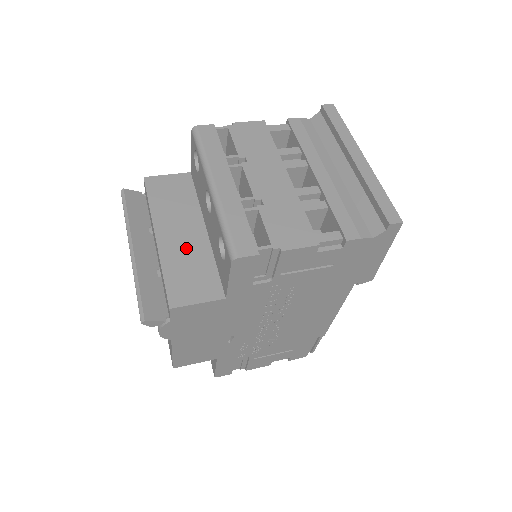
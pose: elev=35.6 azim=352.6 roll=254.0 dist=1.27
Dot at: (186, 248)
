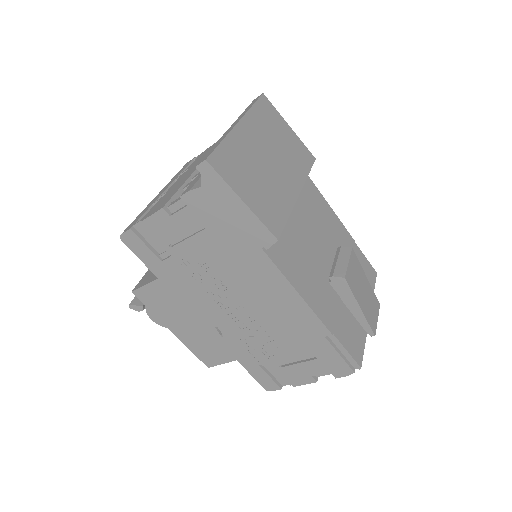
Dot at: occluded
